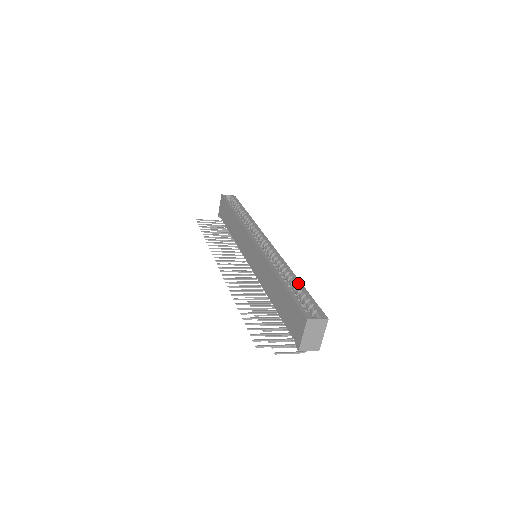
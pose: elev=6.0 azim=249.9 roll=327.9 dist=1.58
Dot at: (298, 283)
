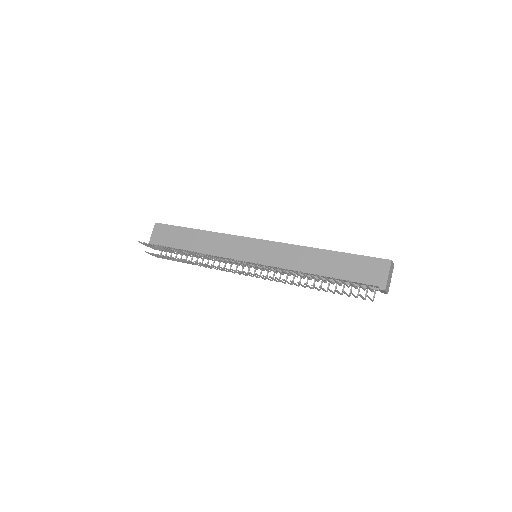
Dot at: occluded
